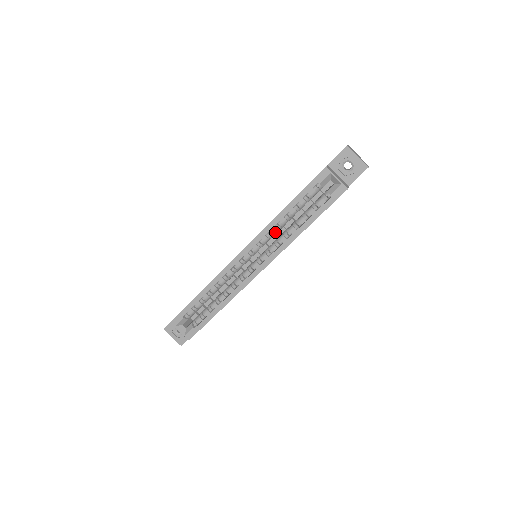
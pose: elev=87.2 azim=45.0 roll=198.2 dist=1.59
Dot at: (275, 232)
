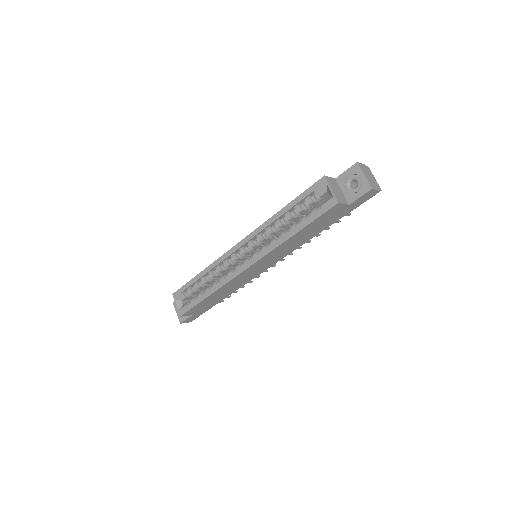
Dot at: (269, 233)
